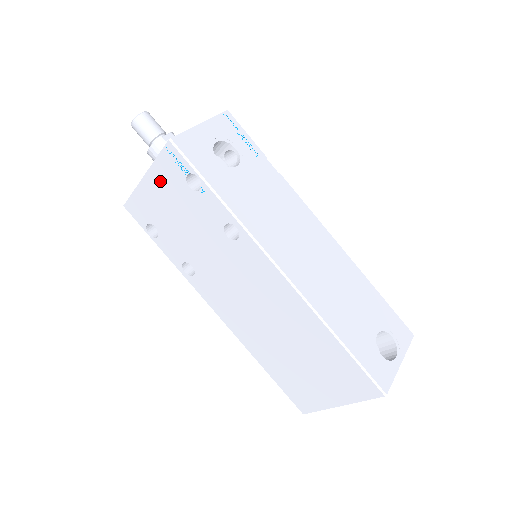
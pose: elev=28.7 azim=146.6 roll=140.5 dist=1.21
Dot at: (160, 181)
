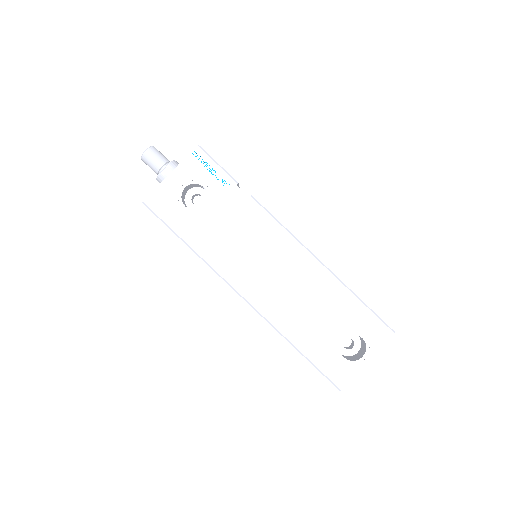
Dot at: occluded
